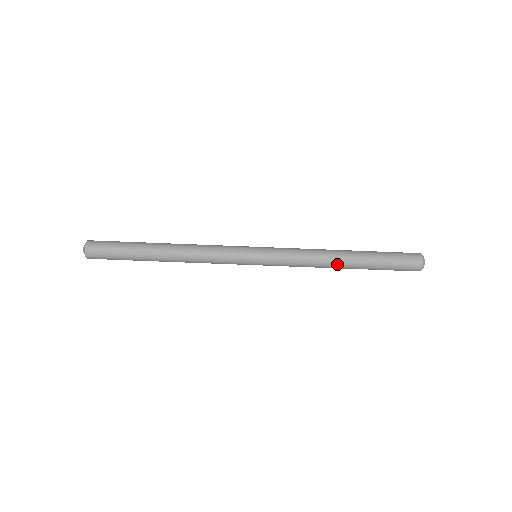
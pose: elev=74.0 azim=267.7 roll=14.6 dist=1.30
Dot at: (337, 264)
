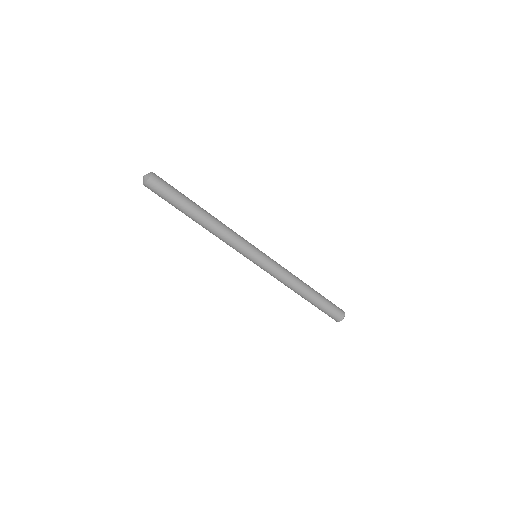
Dot at: (303, 288)
